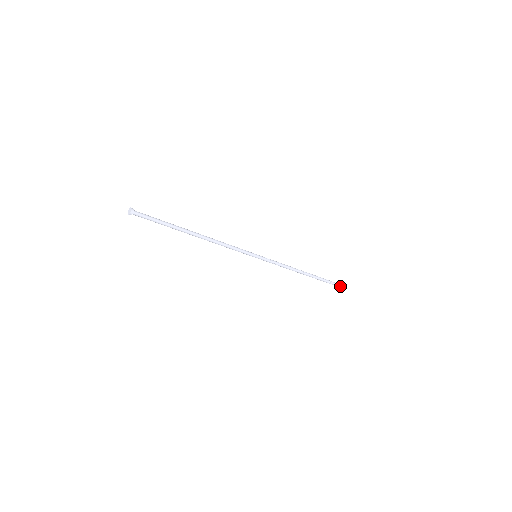
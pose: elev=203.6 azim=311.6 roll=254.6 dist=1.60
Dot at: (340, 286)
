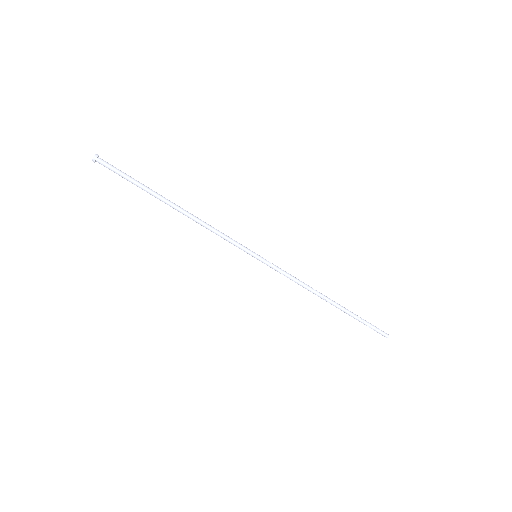
Dot at: (381, 333)
